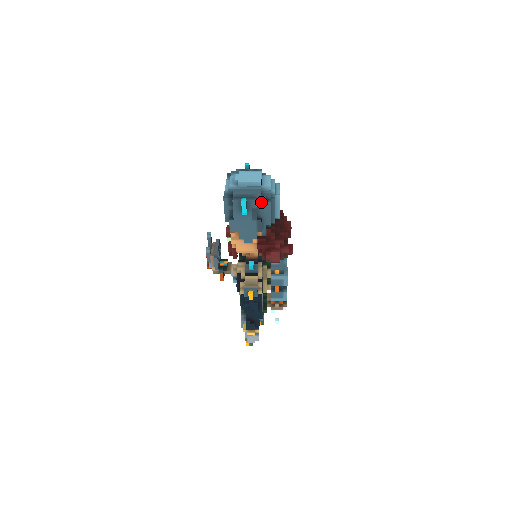
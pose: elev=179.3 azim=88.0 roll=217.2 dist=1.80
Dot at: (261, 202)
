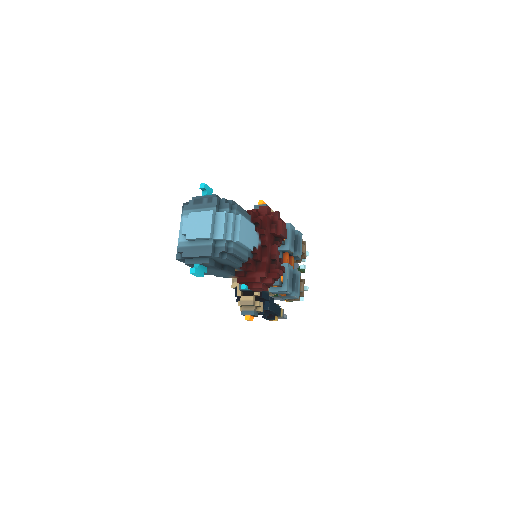
Dot at: (217, 259)
